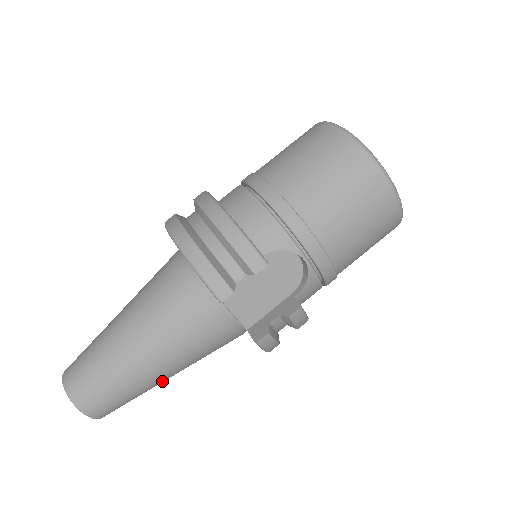
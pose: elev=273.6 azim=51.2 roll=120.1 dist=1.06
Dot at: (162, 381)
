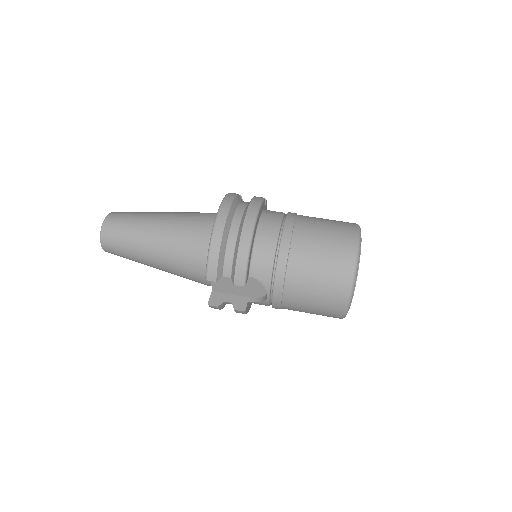
Dot at: occluded
